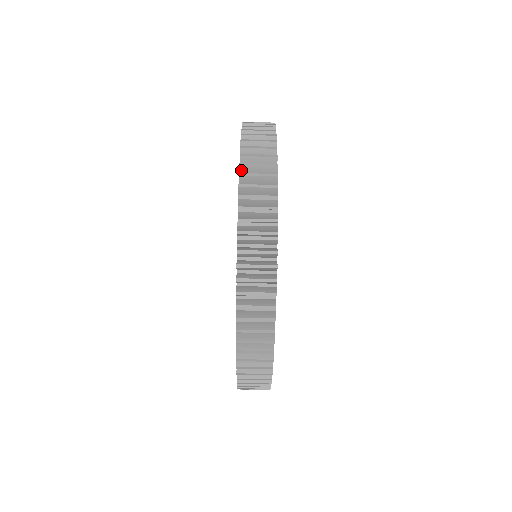
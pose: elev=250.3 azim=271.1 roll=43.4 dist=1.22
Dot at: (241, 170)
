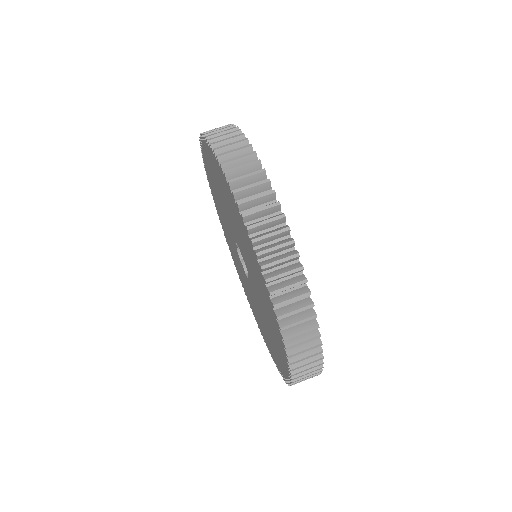
Dot at: occluded
